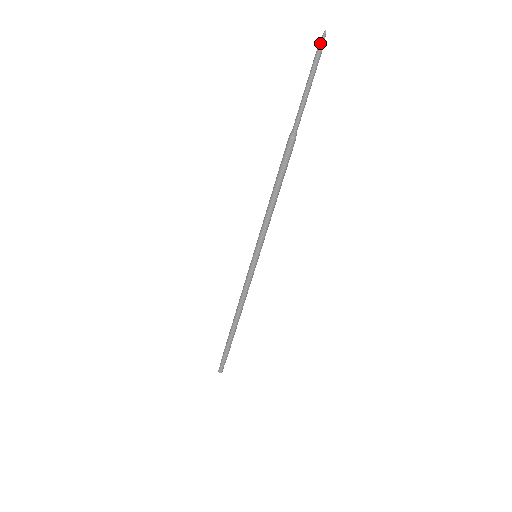
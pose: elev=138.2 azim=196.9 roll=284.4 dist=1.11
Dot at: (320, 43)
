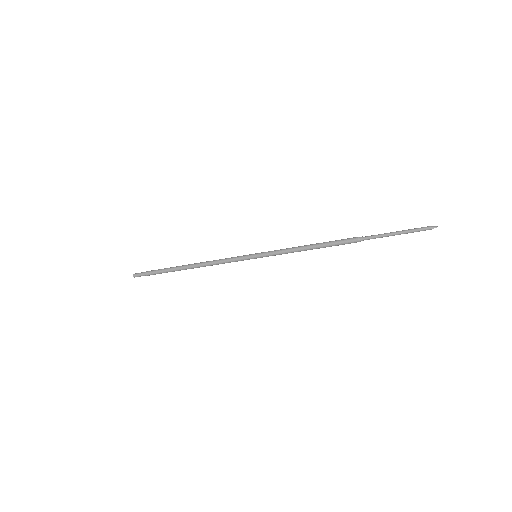
Dot at: (428, 228)
